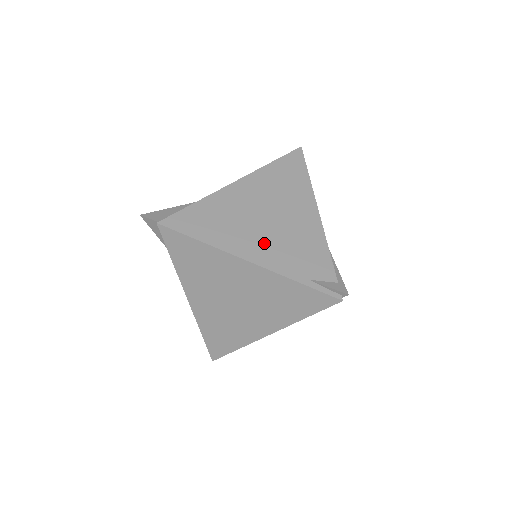
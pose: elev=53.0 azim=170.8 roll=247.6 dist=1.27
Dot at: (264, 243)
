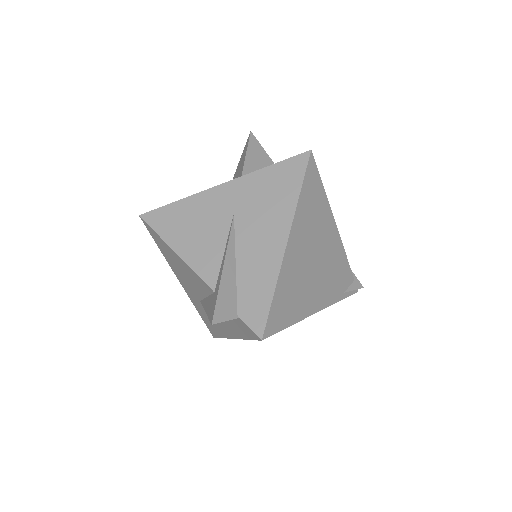
Dot at: (320, 287)
